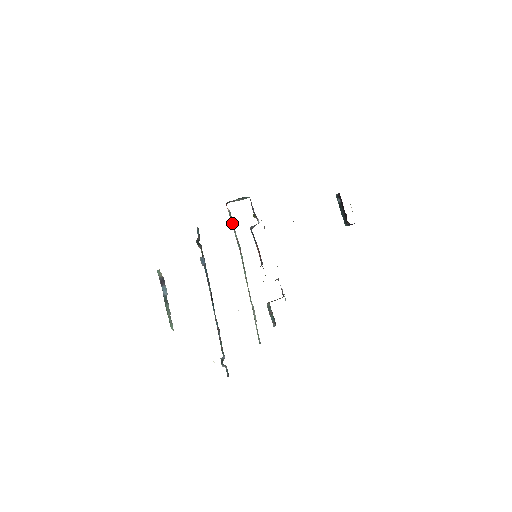
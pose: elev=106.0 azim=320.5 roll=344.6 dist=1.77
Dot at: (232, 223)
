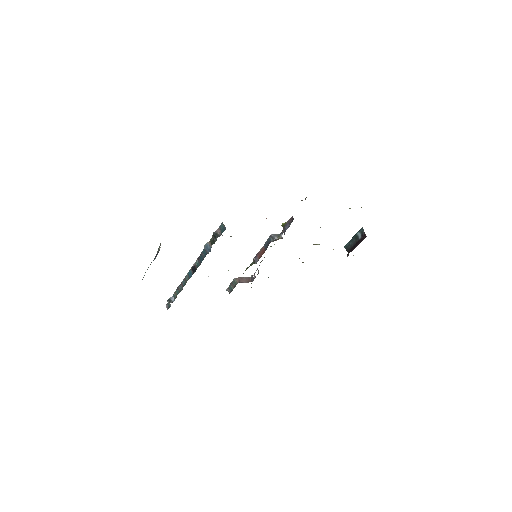
Dot at: occluded
